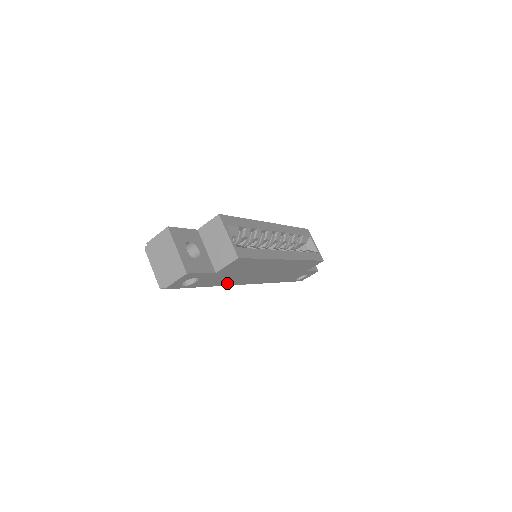
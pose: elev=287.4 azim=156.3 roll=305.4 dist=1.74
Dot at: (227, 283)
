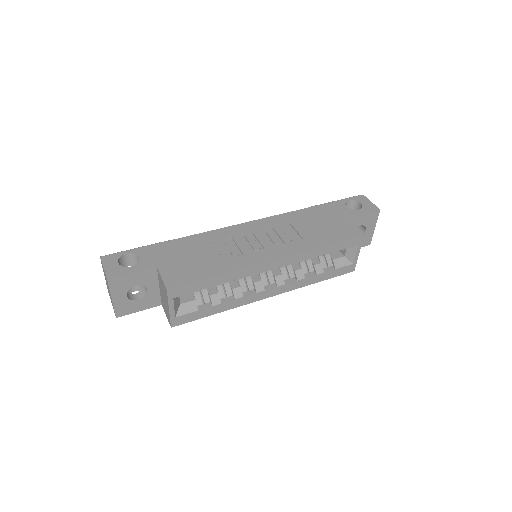
Dot at: occluded
